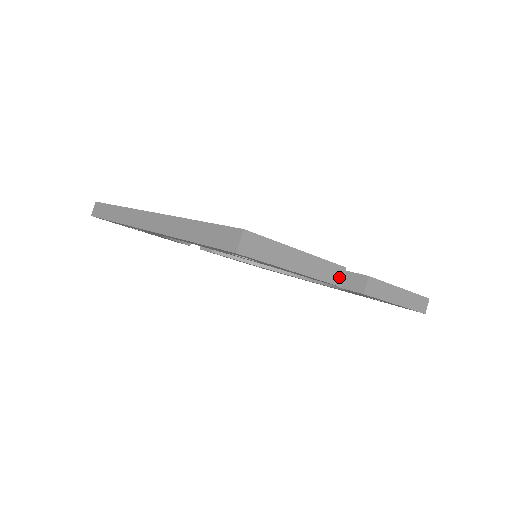
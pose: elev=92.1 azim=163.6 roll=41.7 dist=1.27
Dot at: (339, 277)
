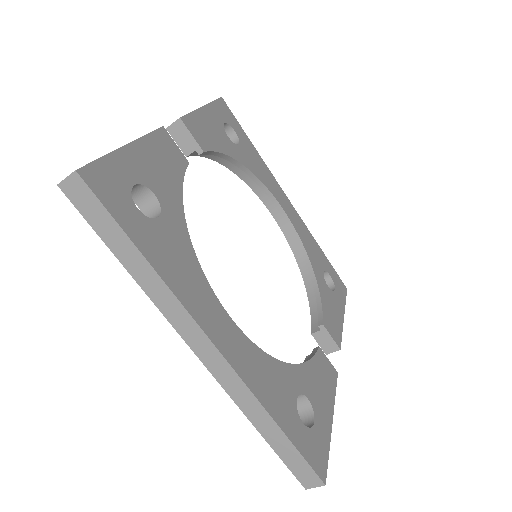
Dot at: occluded
